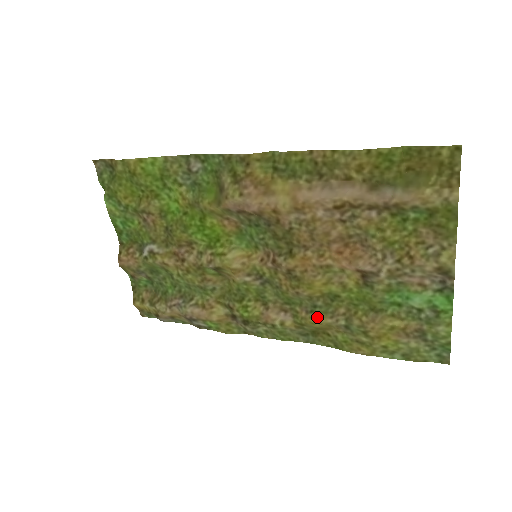
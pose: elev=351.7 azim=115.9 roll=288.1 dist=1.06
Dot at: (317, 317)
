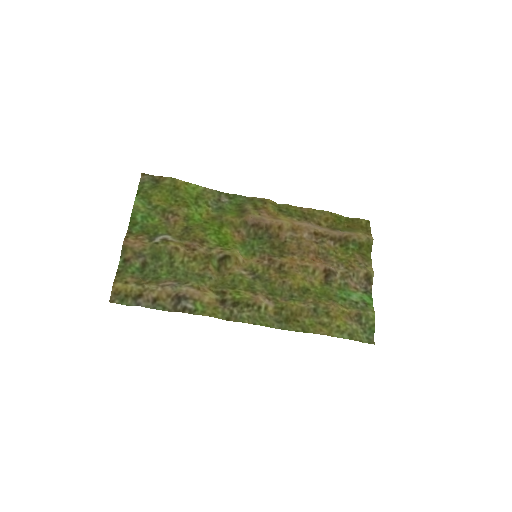
Dot at: (294, 302)
